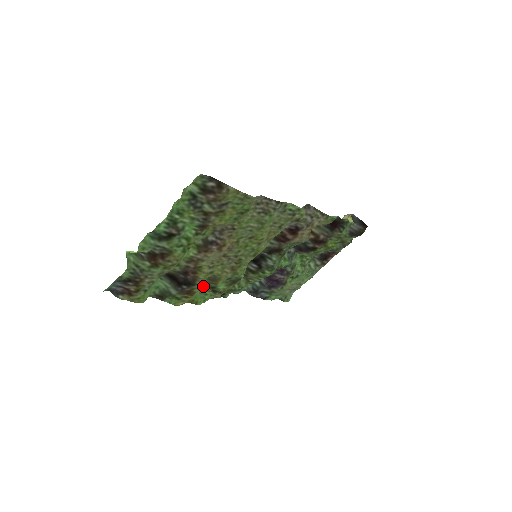
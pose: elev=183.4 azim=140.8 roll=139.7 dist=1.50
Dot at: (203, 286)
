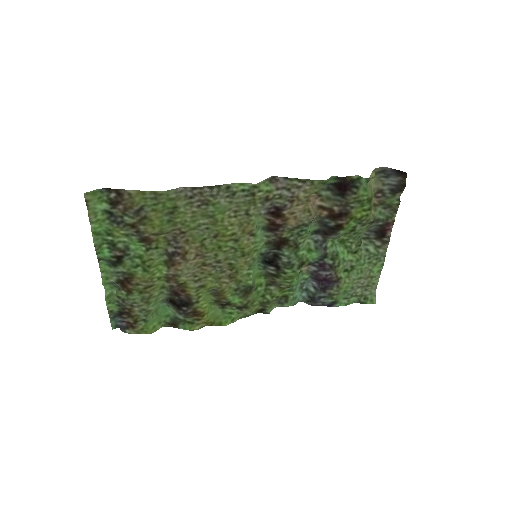
Dot at: (219, 304)
